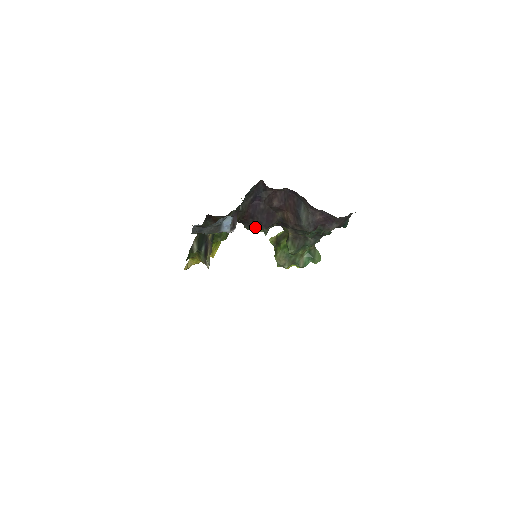
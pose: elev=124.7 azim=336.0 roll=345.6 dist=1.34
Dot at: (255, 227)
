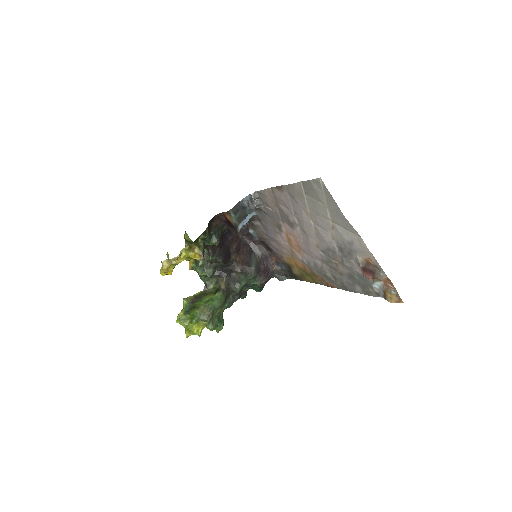
Dot at: (217, 258)
